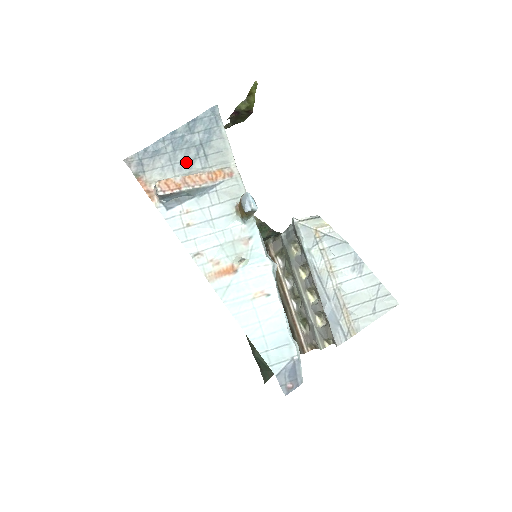
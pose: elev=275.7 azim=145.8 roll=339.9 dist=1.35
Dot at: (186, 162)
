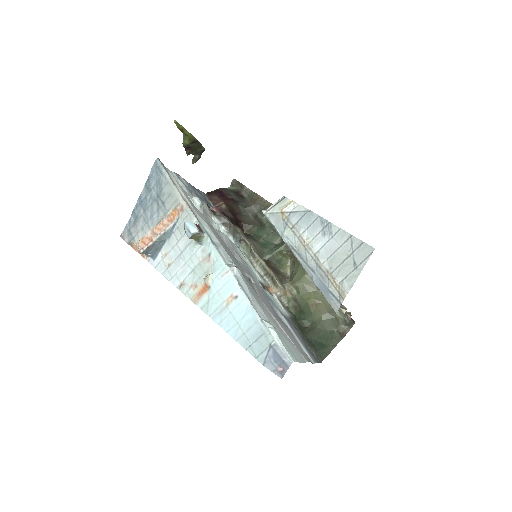
Dot at: (154, 216)
